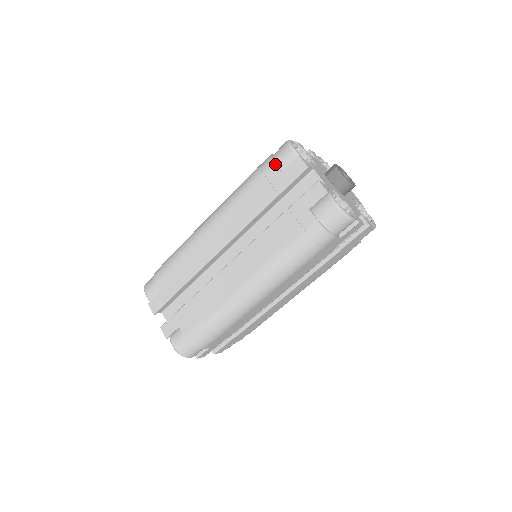
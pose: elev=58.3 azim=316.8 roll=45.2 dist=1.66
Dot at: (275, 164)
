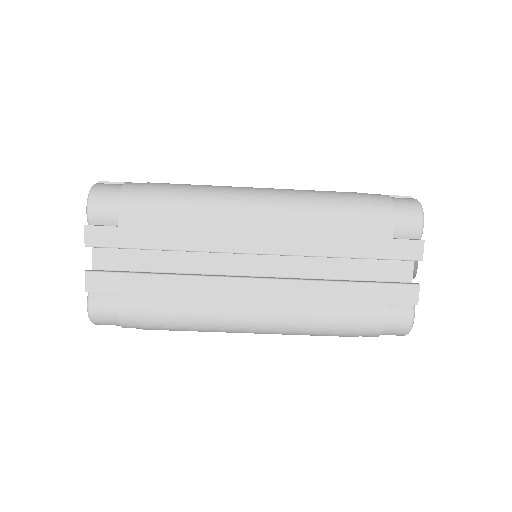
Dot at: (394, 223)
